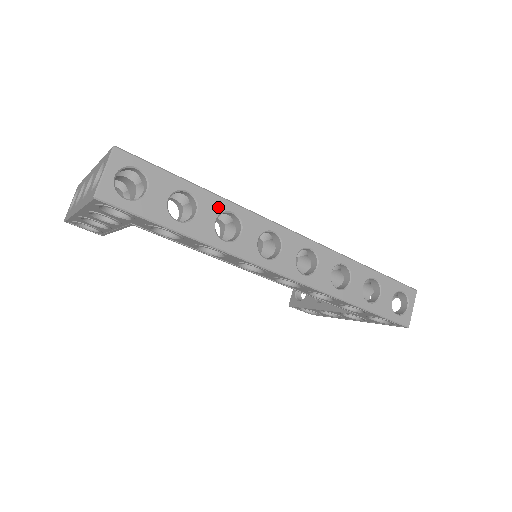
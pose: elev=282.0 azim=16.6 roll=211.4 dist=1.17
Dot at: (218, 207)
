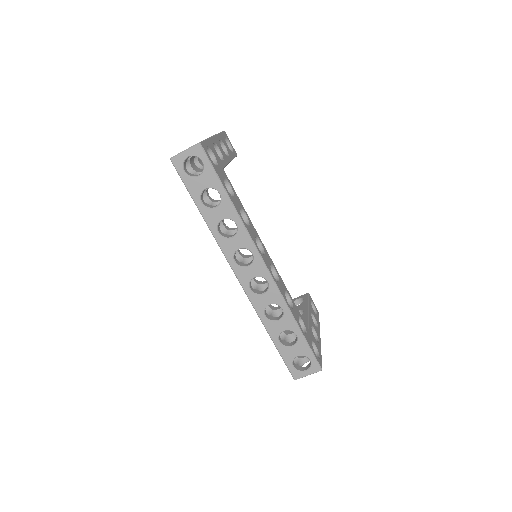
Dot at: (230, 214)
